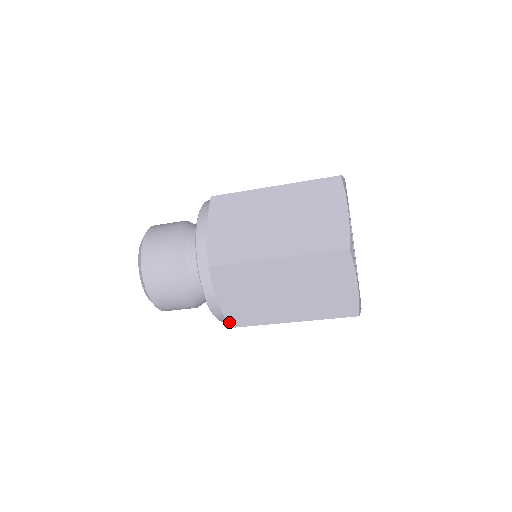
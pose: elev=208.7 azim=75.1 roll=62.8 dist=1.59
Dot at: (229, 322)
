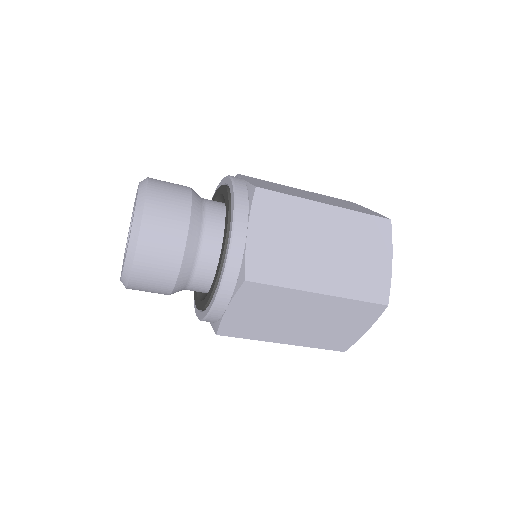
Dot at: (220, 330)
